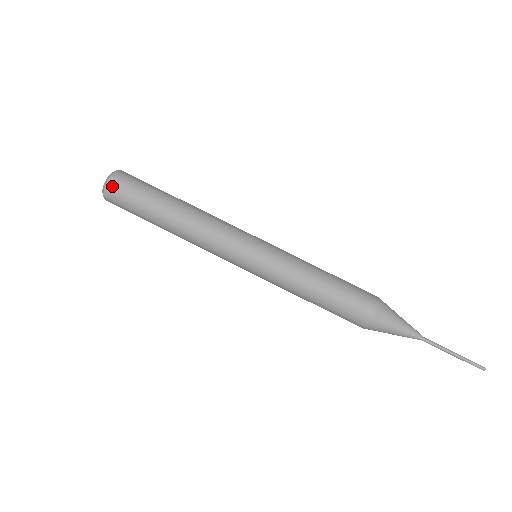
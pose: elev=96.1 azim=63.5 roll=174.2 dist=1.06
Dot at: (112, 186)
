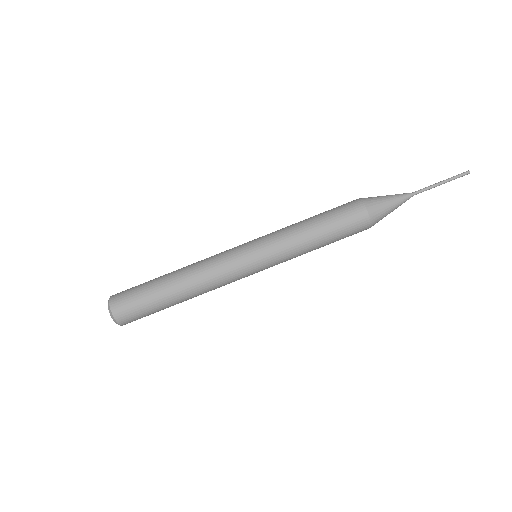
Dot at: (120, 317)
